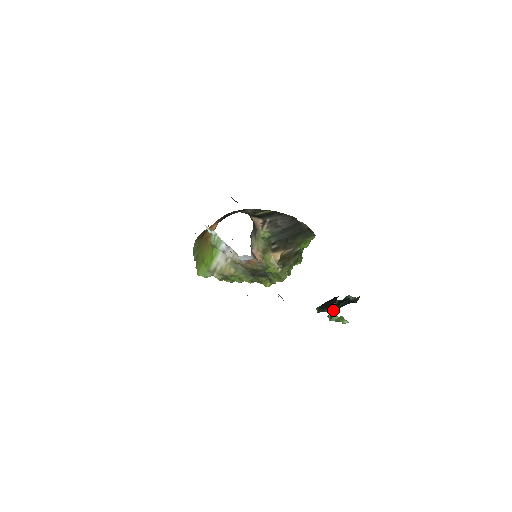
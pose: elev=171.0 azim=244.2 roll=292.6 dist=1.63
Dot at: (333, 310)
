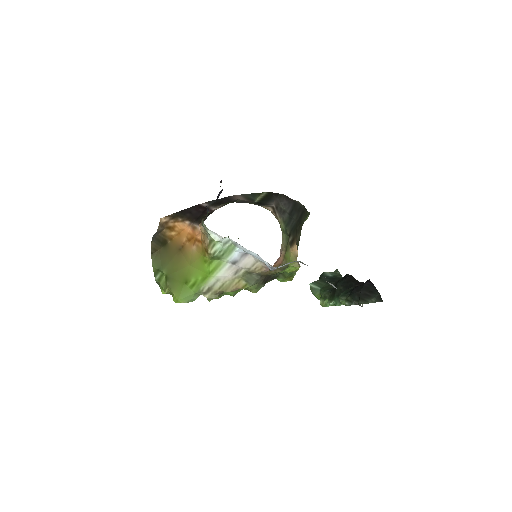
Dot at: occluded
